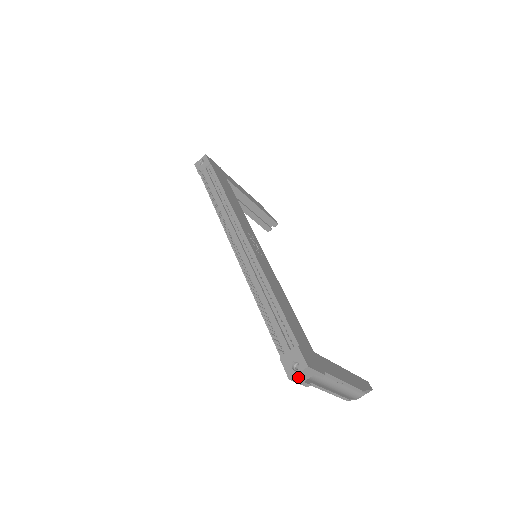
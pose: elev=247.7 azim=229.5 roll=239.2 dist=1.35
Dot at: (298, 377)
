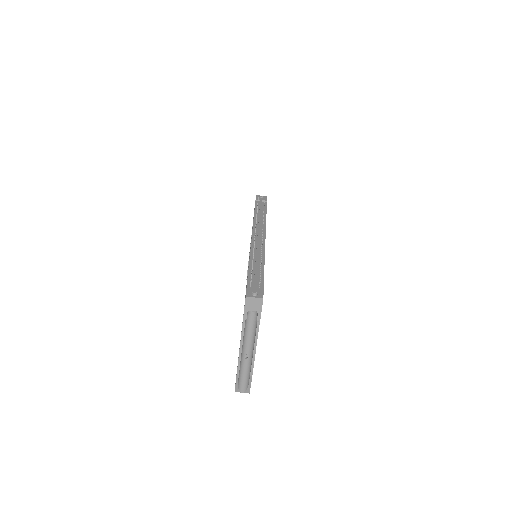
Dot at: (250, 301)
